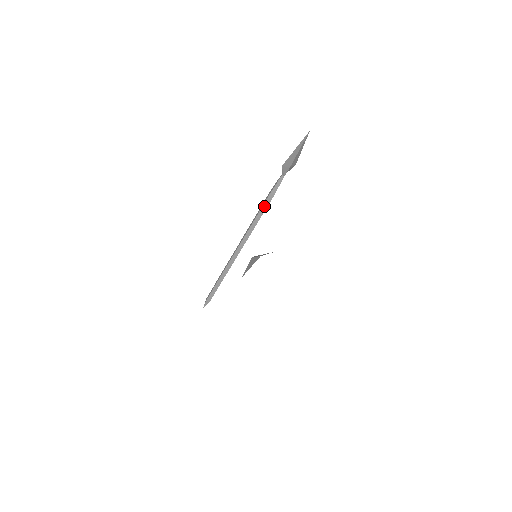
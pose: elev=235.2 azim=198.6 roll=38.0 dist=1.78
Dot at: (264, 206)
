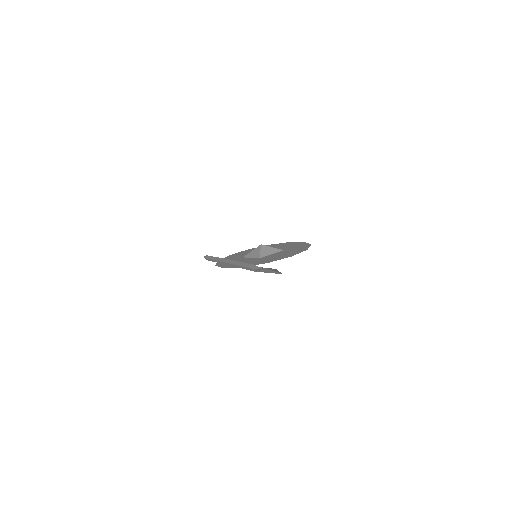
Dot at: (244, 267)
